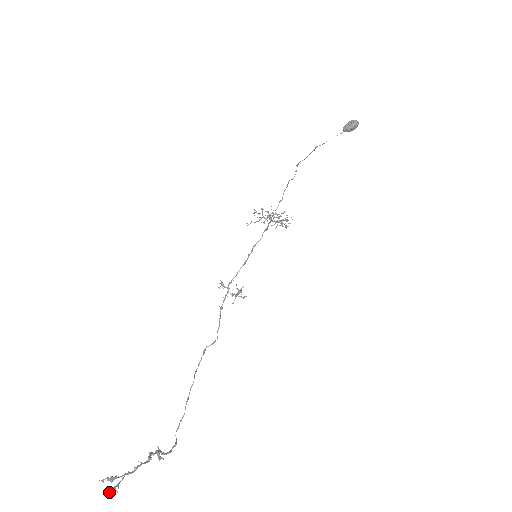
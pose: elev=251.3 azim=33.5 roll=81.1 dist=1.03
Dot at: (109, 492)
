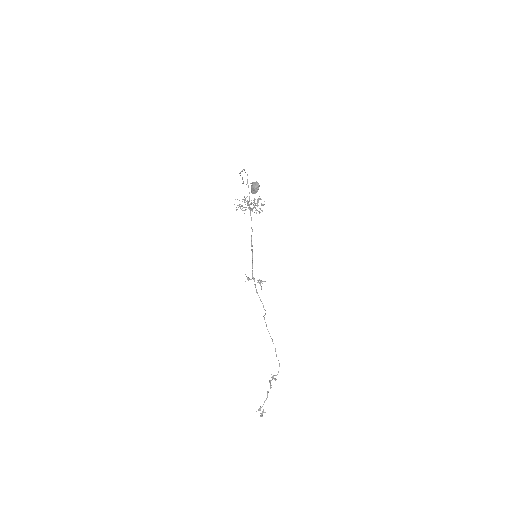
Dot at: occluded
